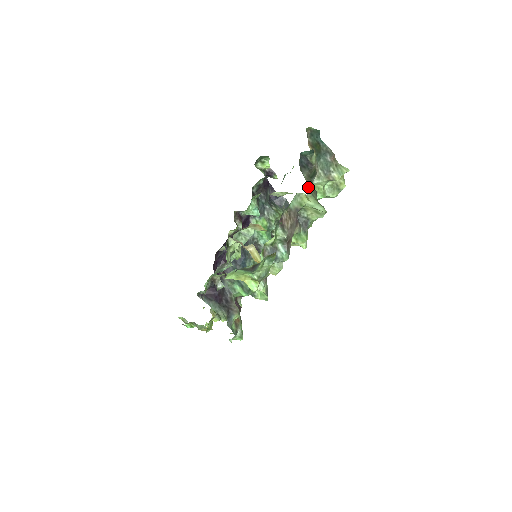
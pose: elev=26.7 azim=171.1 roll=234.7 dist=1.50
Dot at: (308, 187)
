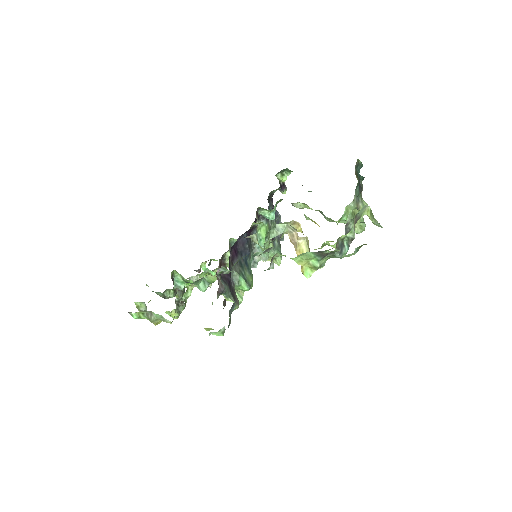
Dot at: occluded
